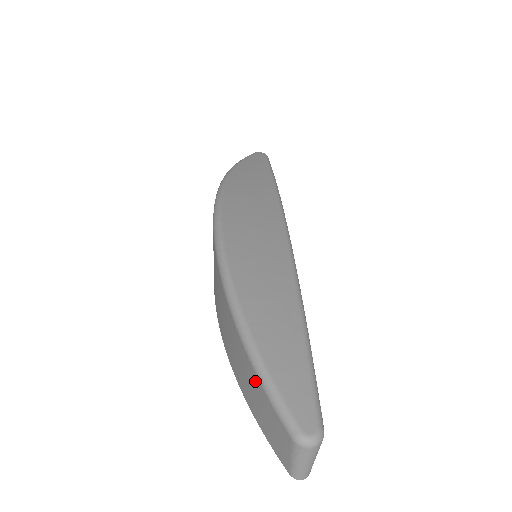
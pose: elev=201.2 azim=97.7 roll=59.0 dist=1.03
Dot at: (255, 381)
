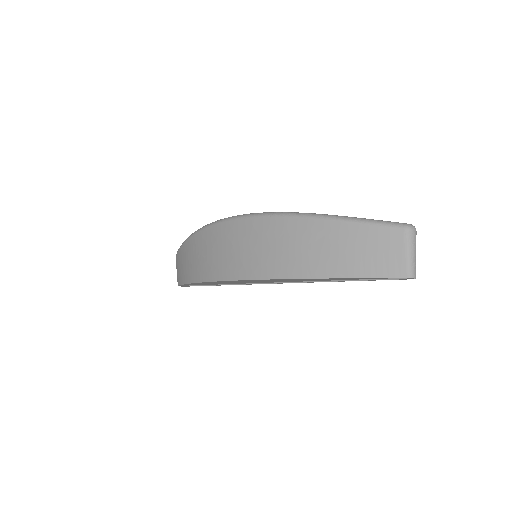
Dot at: (354, 232)
